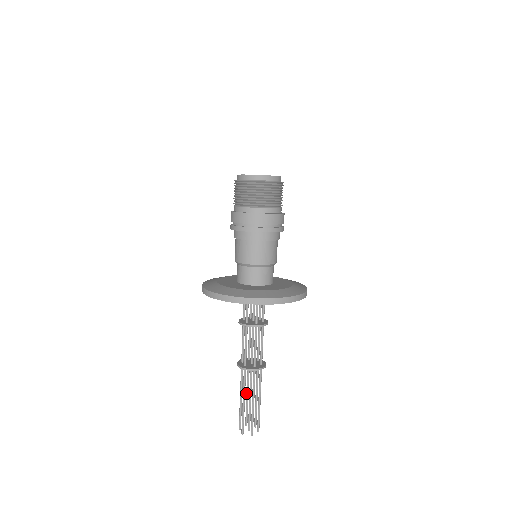
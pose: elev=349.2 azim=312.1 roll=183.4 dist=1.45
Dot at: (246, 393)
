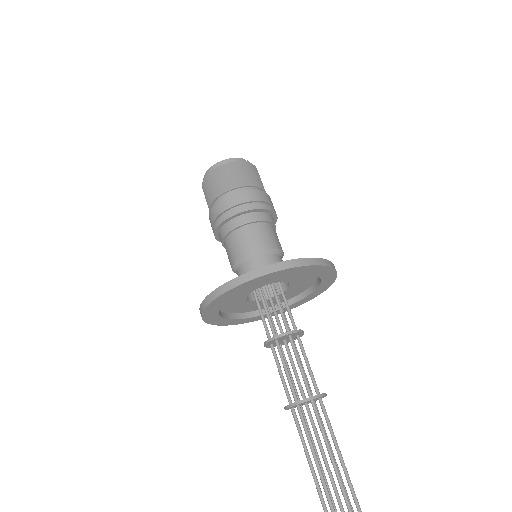
Dot at: occluded
